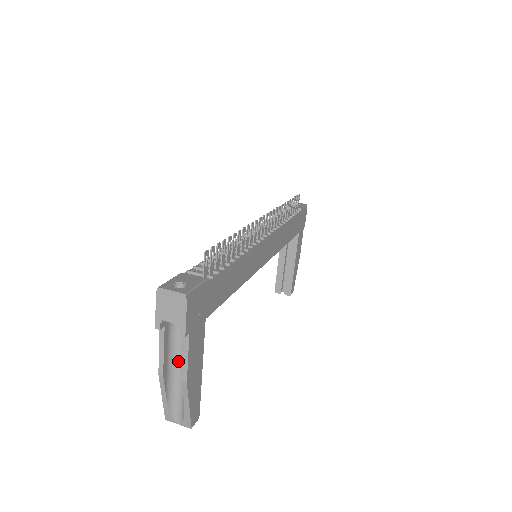
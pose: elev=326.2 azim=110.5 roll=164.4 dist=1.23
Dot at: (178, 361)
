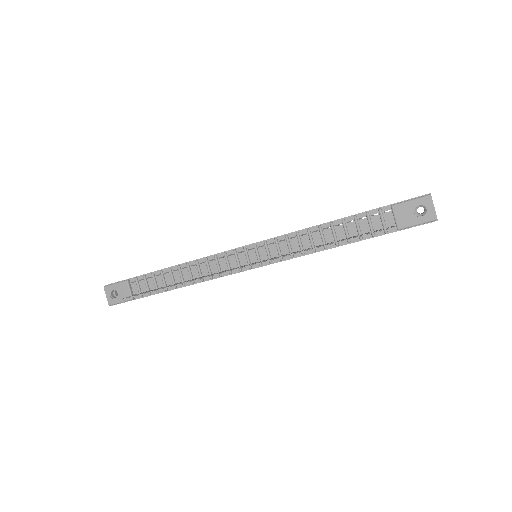
Dot at: occluded
